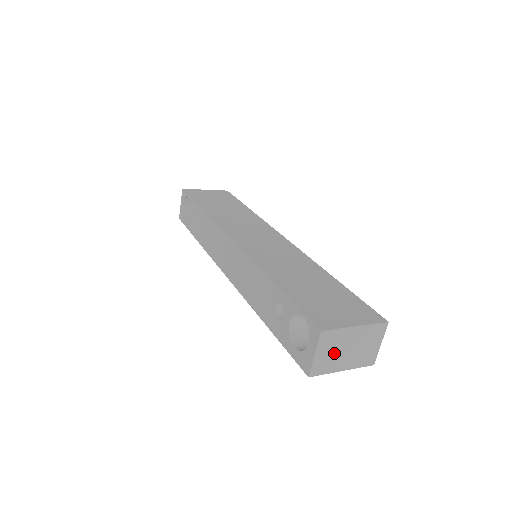
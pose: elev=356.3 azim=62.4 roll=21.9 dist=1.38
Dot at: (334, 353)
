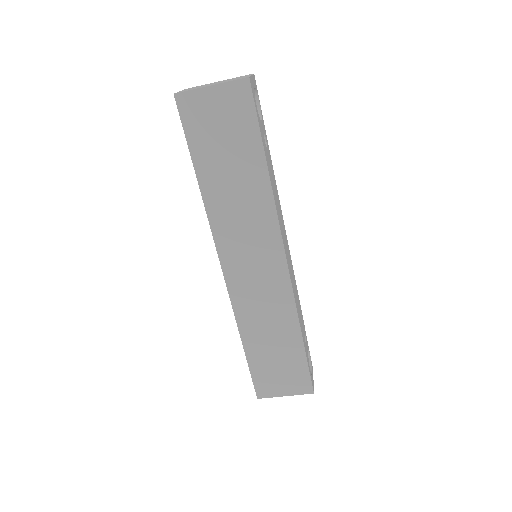
Dot at: occluded
